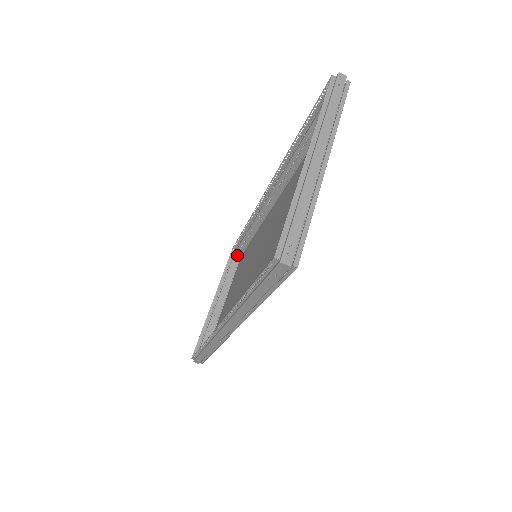
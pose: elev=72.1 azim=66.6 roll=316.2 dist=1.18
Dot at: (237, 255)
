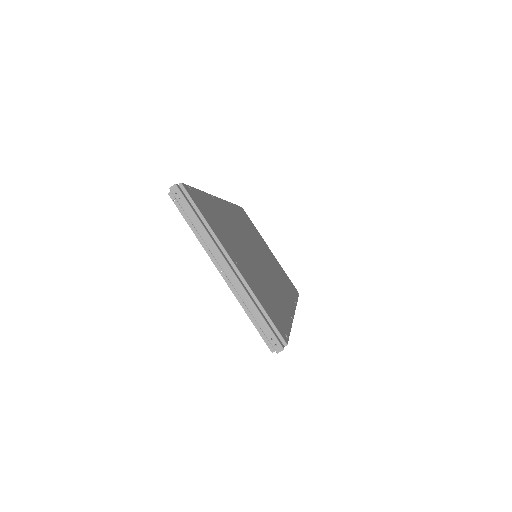
Dot at: occluded
